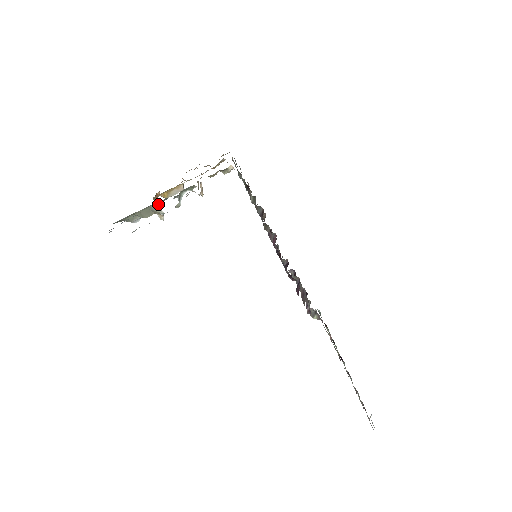
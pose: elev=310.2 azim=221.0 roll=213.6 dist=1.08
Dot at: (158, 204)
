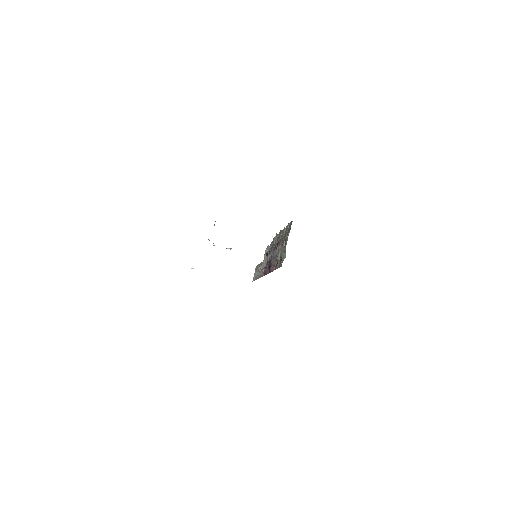
Dot at: occluded
